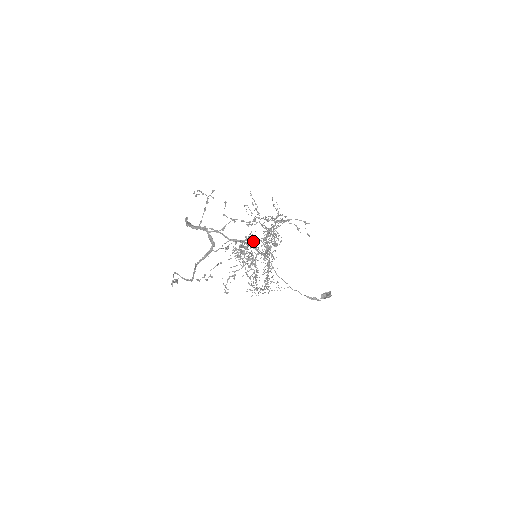
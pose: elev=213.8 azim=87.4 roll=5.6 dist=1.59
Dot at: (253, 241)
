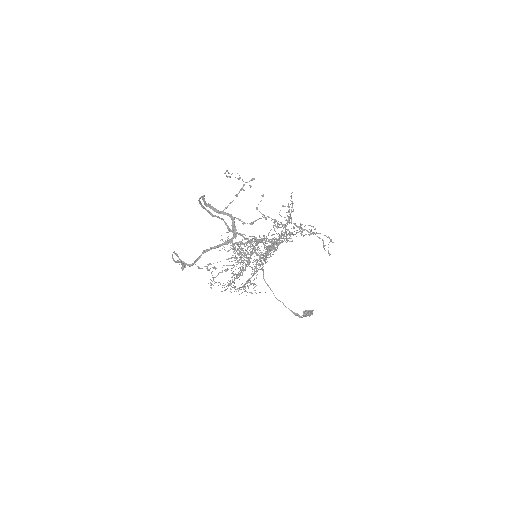
Dot at: occluded
